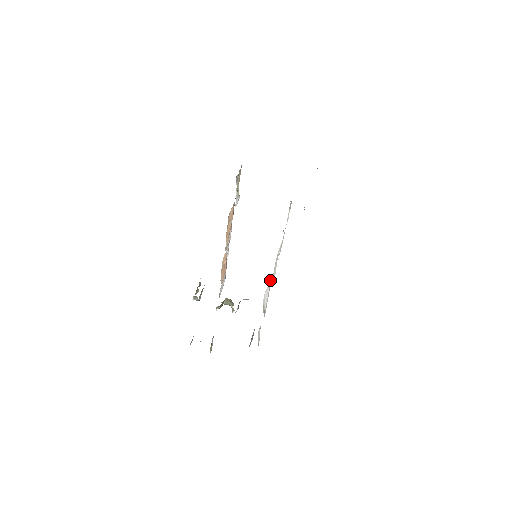
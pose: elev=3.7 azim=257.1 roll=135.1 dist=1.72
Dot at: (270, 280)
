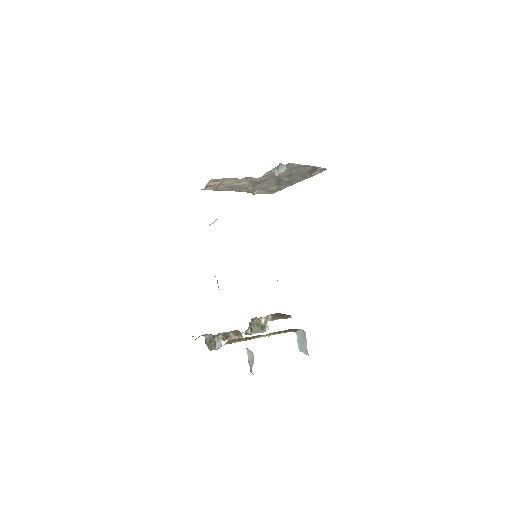
Dot at: occluded
